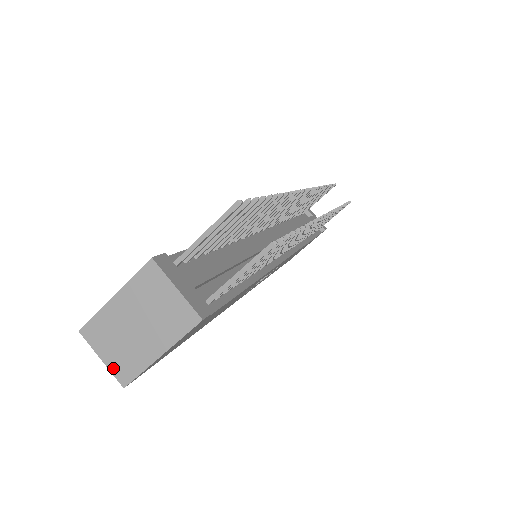
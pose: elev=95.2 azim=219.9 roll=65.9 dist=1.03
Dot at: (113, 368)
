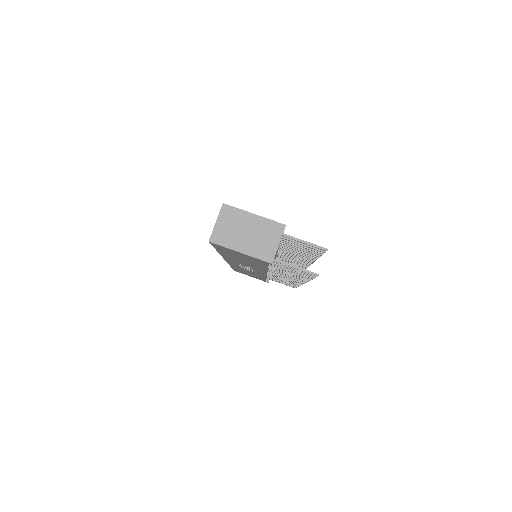
Dot at: (216, 231)
